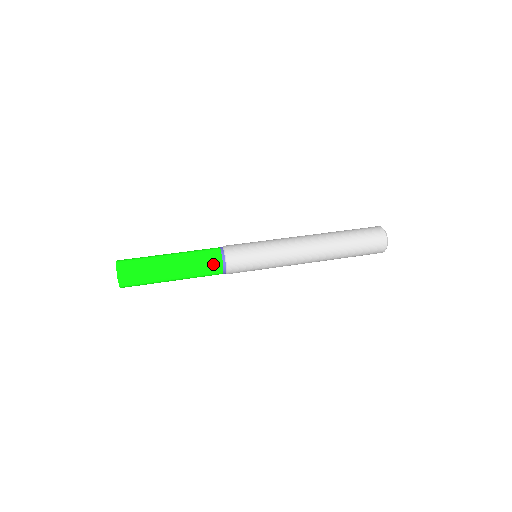
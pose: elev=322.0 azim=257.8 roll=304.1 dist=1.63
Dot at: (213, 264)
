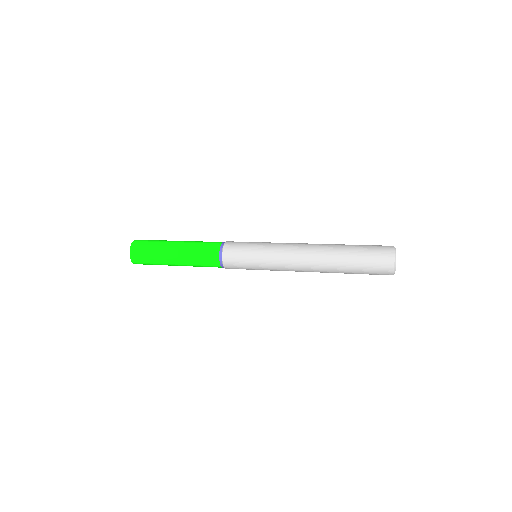
Dot at: (211, 261)
